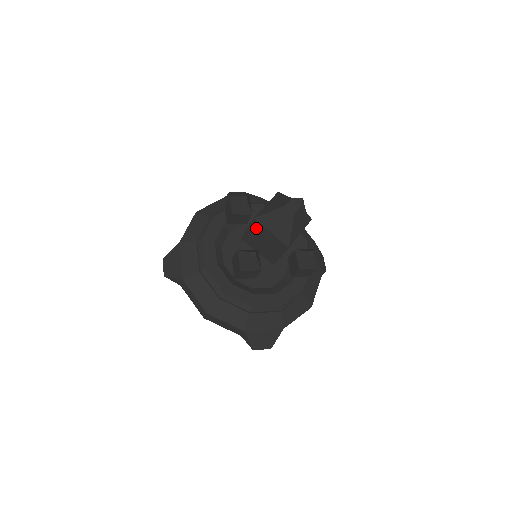
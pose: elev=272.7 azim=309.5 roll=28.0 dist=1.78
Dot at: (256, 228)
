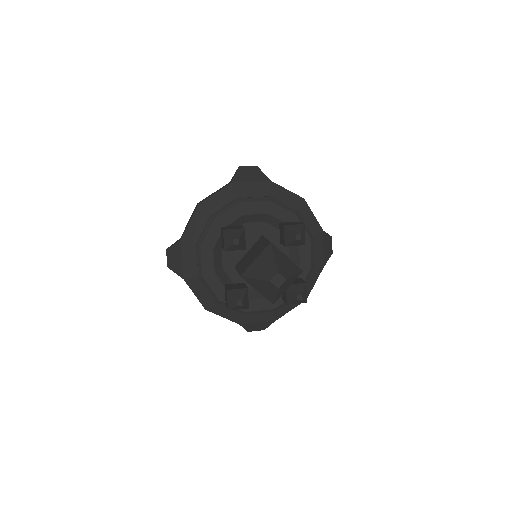
Dot at: occluded
